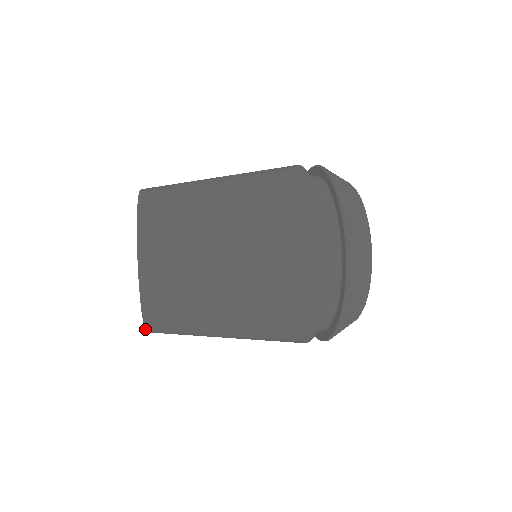
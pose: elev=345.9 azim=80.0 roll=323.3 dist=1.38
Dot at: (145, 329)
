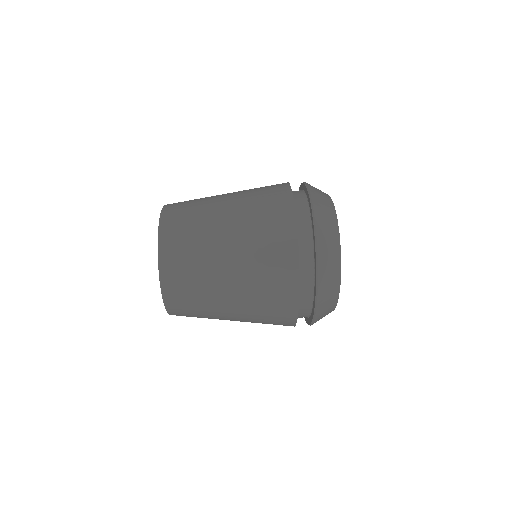
Dot at: occluded
